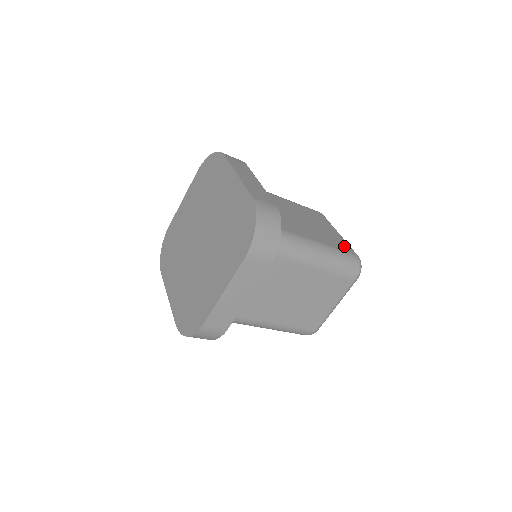
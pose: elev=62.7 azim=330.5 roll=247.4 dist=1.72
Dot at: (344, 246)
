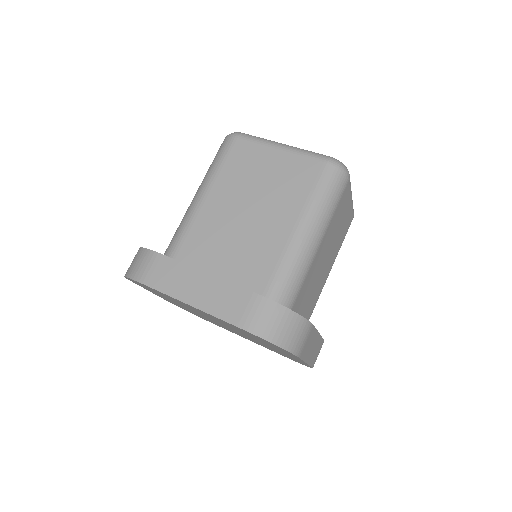
Dot at: (308, 171)
